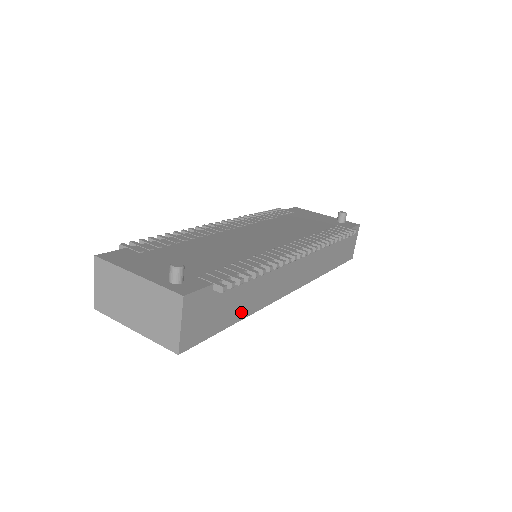
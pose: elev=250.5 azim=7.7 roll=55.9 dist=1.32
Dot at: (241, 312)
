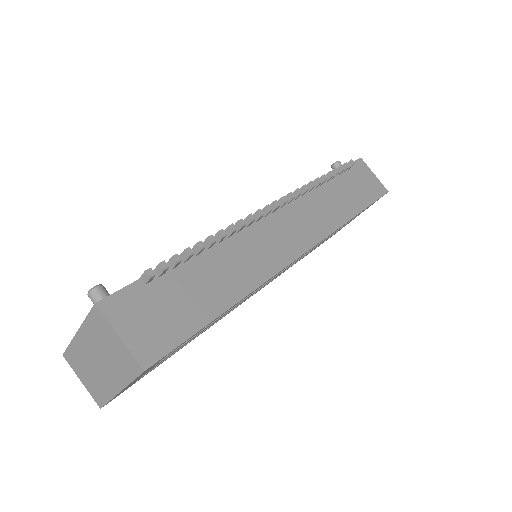
Dot at: (226, 296)
